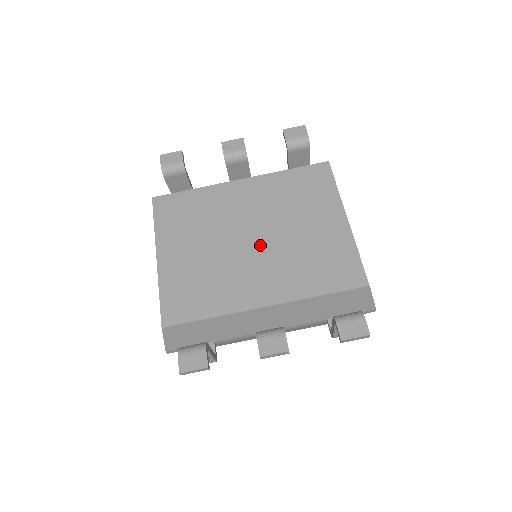
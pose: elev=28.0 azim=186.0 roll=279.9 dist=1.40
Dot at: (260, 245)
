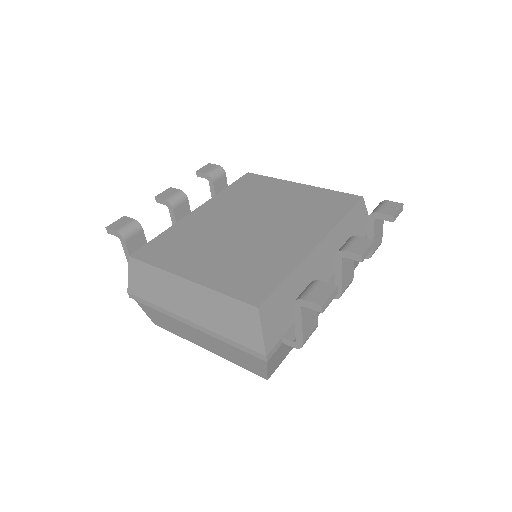
Dot at: (264, 224)
